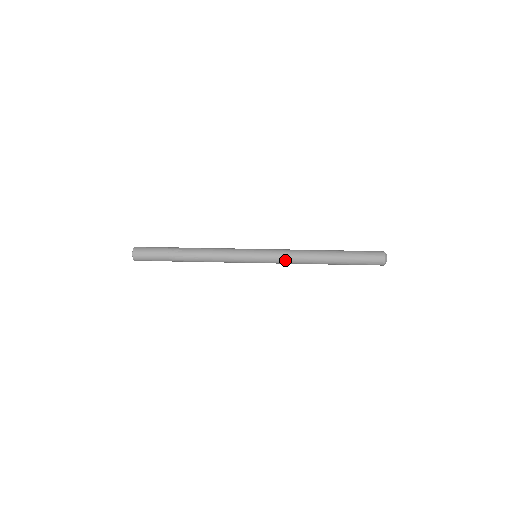
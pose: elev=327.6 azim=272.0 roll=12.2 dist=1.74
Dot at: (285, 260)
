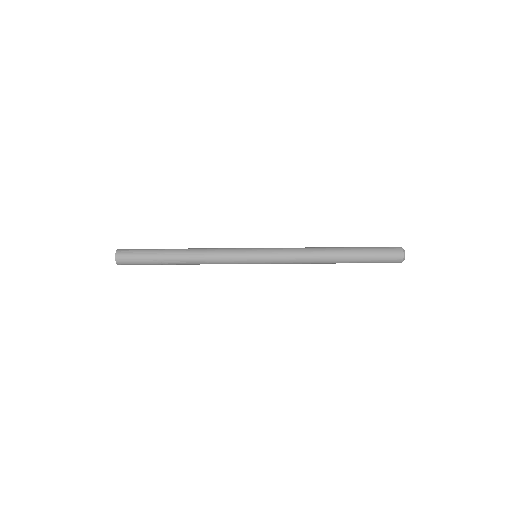
Dot at: (289, 250)
